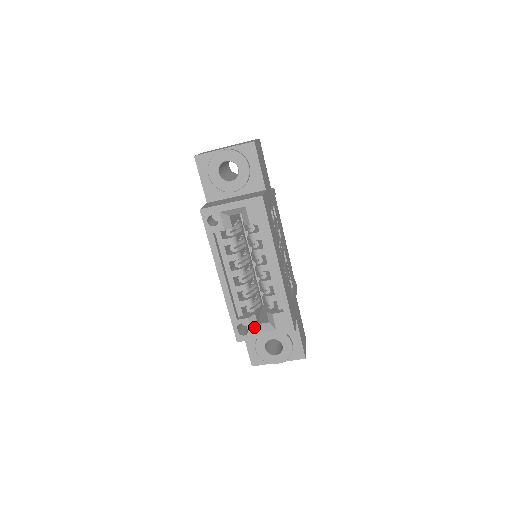
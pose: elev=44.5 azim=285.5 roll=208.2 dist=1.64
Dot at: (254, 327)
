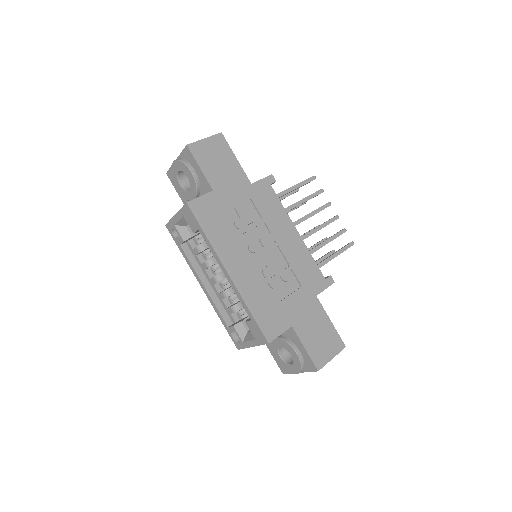
Dot at: (243, 335)
